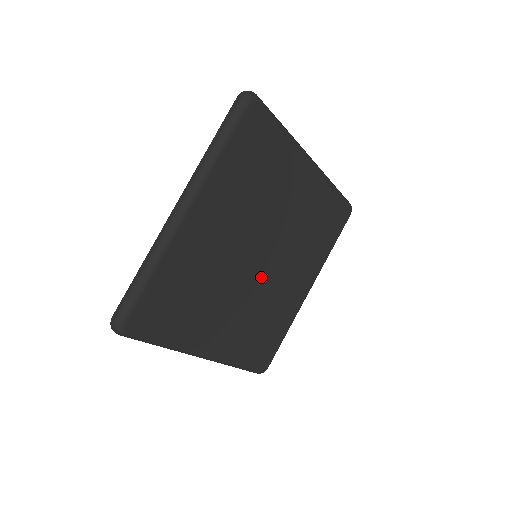
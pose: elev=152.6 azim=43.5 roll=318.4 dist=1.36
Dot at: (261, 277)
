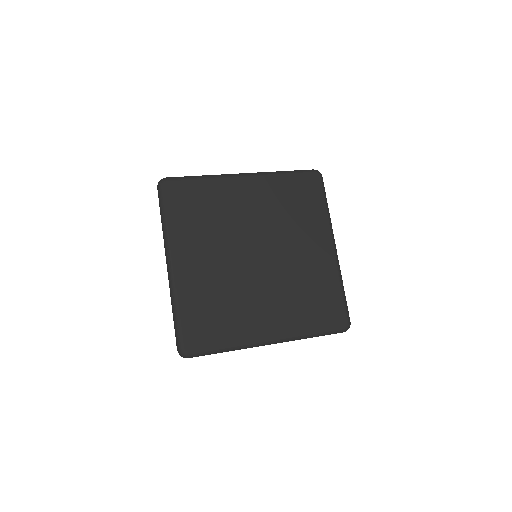
Dot at: (247, 268)
